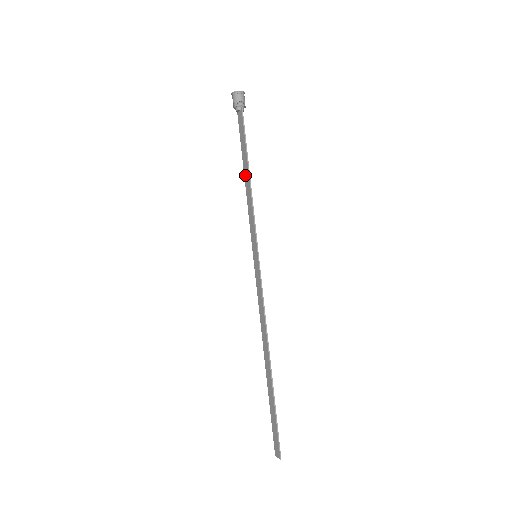
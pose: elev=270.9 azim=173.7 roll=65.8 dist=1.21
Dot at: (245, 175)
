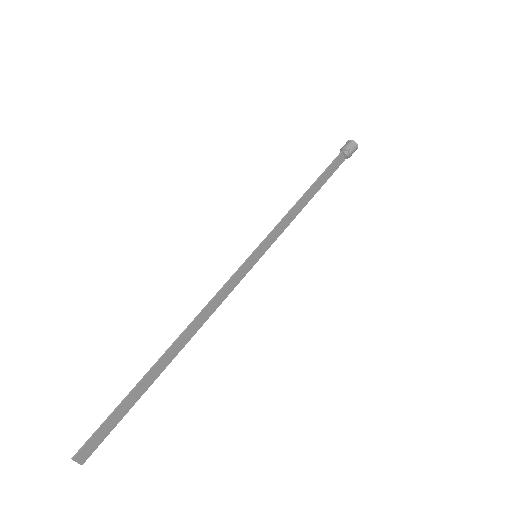
Dot at: (308, 198)
